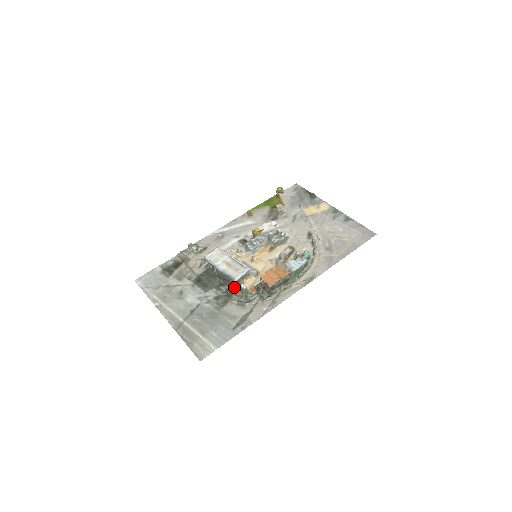
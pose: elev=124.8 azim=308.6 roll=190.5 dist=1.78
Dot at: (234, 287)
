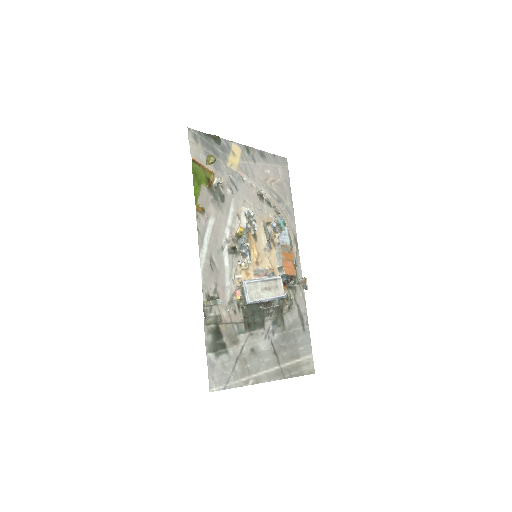
Dot at: (274, 301)
